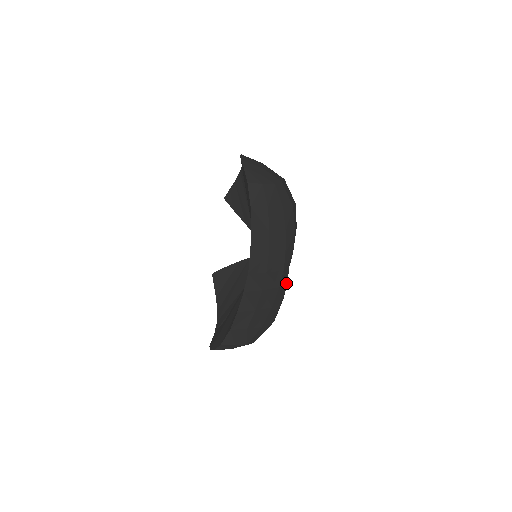
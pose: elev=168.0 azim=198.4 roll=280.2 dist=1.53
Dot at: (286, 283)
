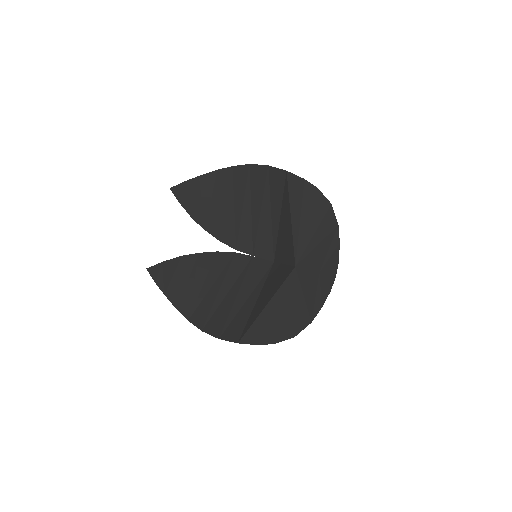
Dot at: occluded
